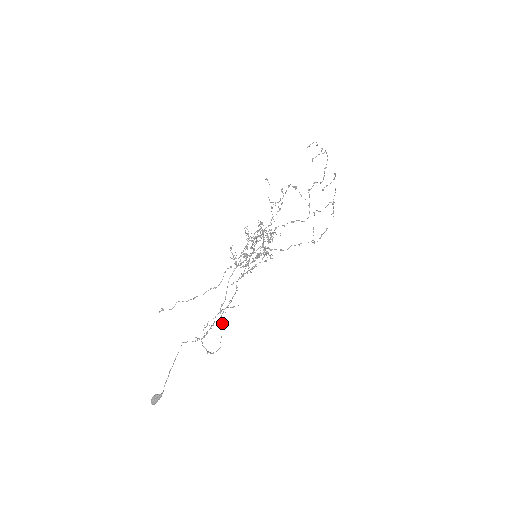
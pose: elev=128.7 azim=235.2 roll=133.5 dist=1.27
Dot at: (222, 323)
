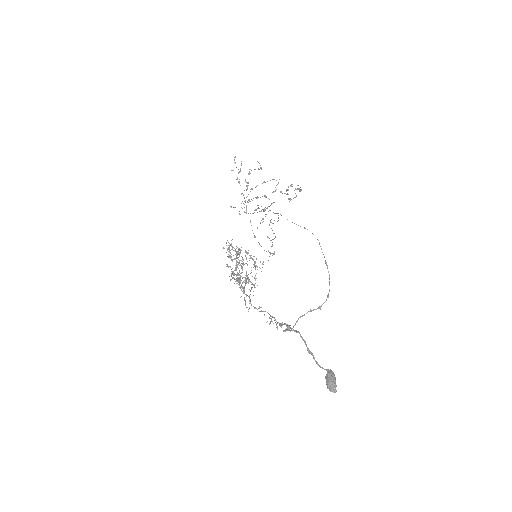
Dot at: (319, 242)
